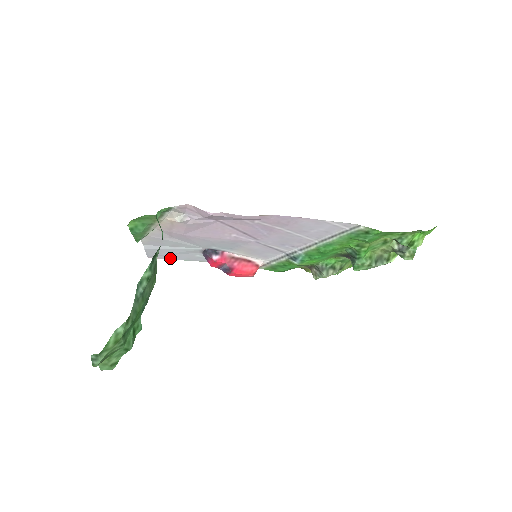
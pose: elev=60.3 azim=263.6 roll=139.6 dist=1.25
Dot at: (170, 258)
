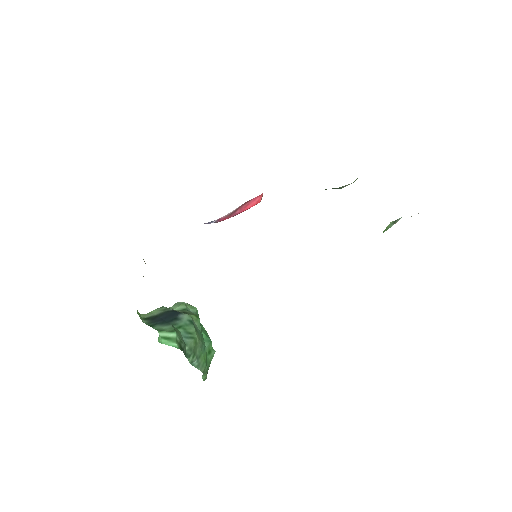
Dot at: occluded
